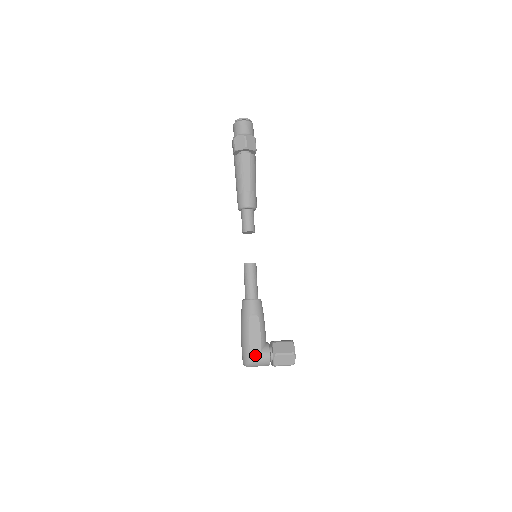
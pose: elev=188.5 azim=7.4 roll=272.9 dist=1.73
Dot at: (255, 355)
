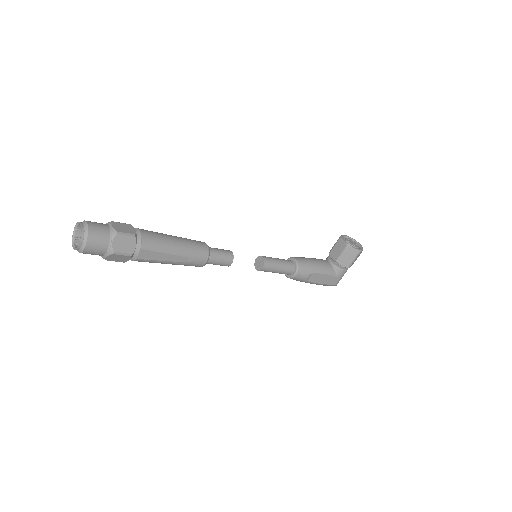
Dot at: (336, 282)
